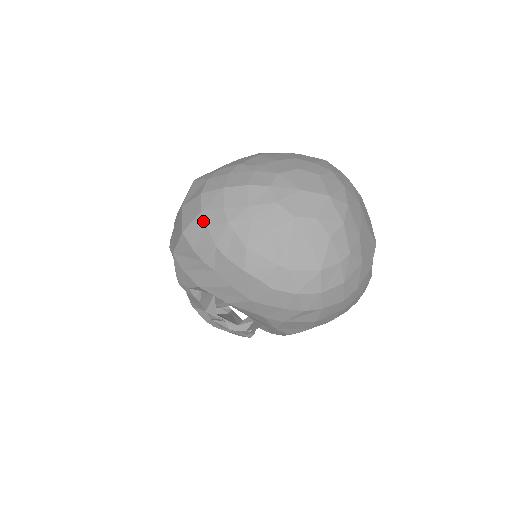
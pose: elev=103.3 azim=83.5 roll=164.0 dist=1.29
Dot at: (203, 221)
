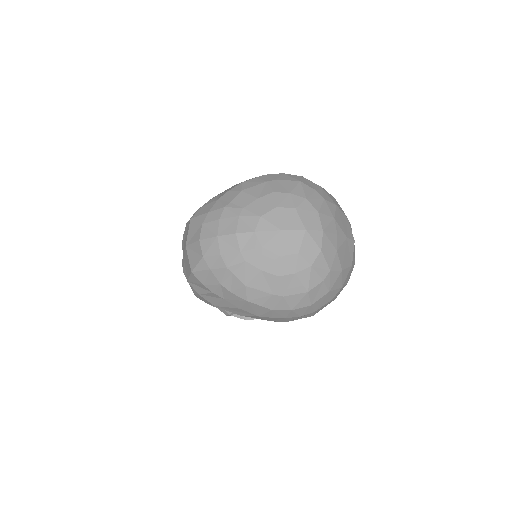
Dot at: (206, 265)
